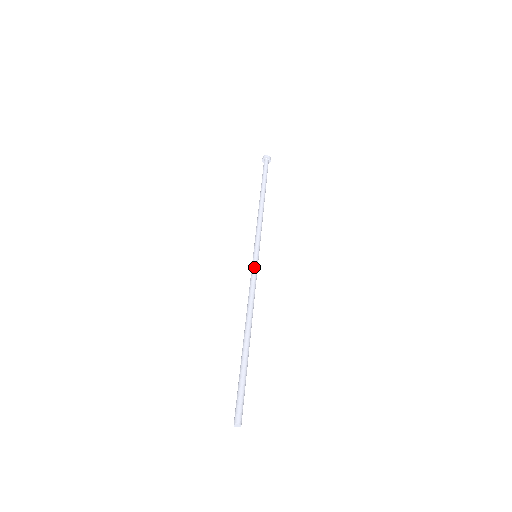
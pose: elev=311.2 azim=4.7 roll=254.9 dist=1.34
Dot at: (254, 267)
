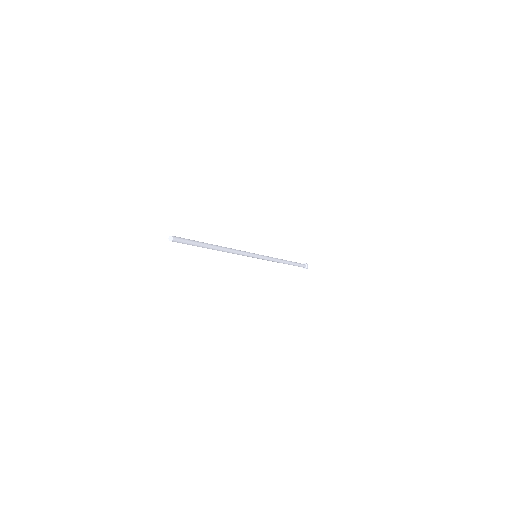
Dot at: occluded
